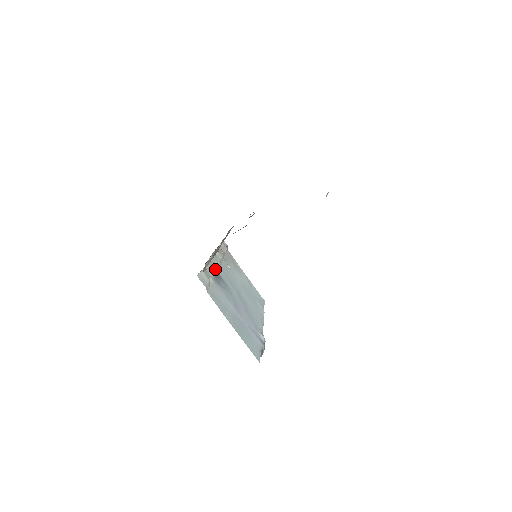
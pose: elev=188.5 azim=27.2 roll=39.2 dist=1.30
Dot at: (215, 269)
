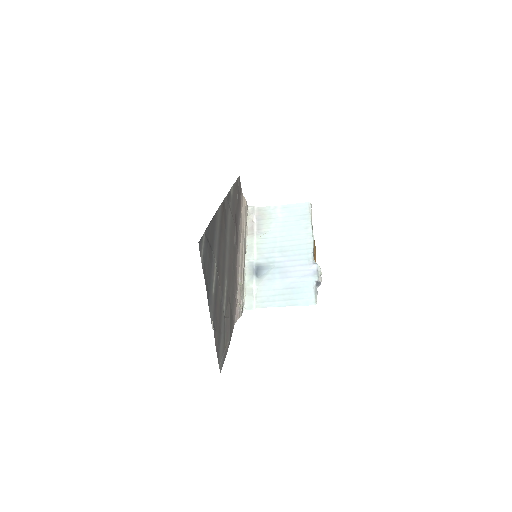
Dot at: (253, 269)
